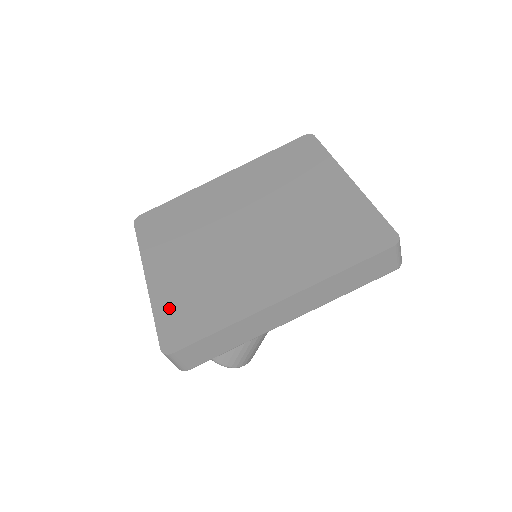
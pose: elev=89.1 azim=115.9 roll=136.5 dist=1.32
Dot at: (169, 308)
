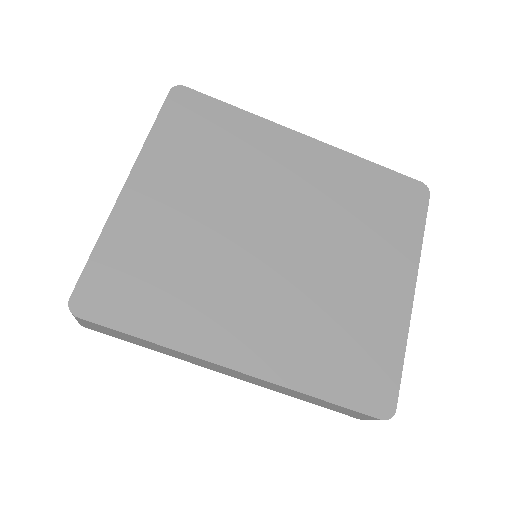
Dot at: (119, 254)
